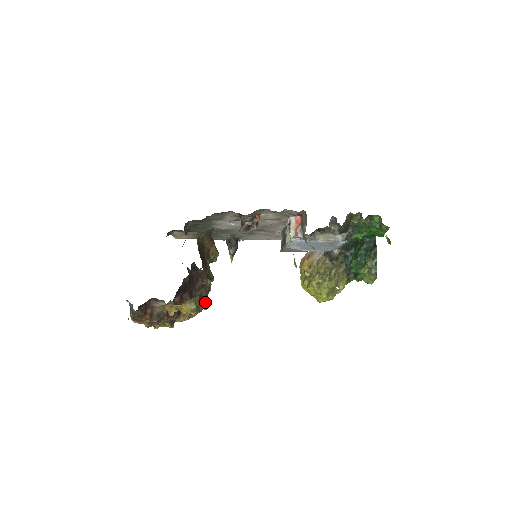
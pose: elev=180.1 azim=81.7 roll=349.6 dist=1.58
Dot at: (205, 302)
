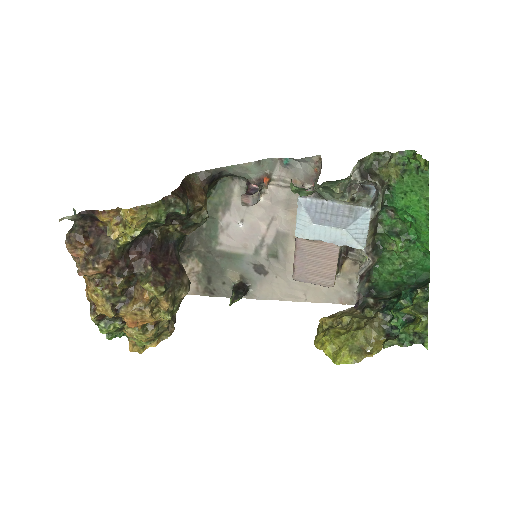
Dot at: (169, 285)
